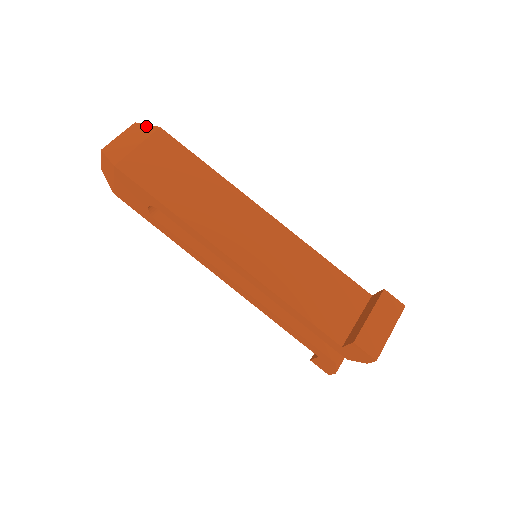
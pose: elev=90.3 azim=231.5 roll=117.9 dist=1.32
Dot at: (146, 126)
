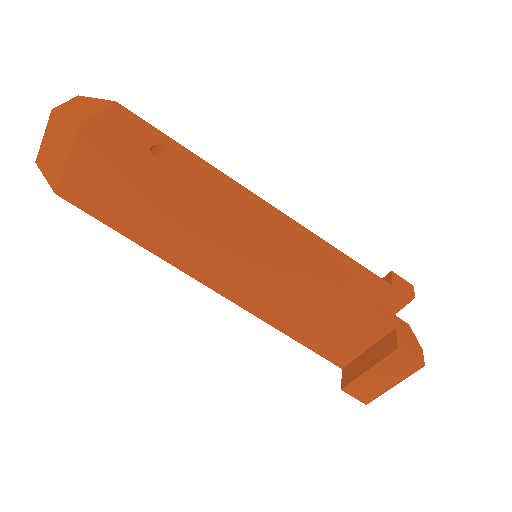
Dot at: (65, 120)
